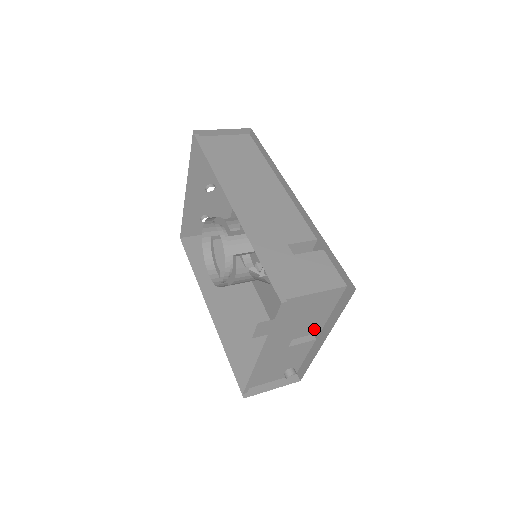
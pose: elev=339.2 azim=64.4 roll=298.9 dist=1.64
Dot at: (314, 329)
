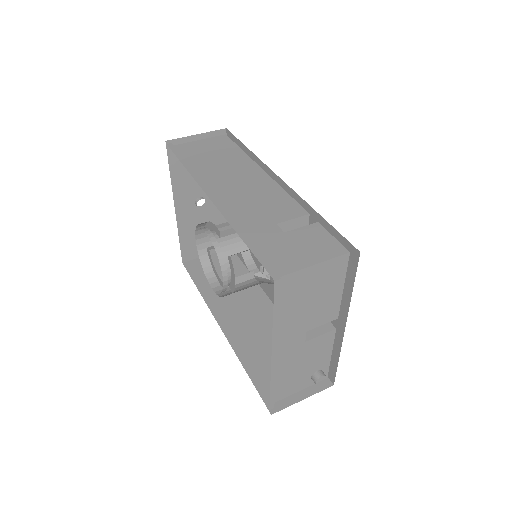
Dot at: (329, 315)
